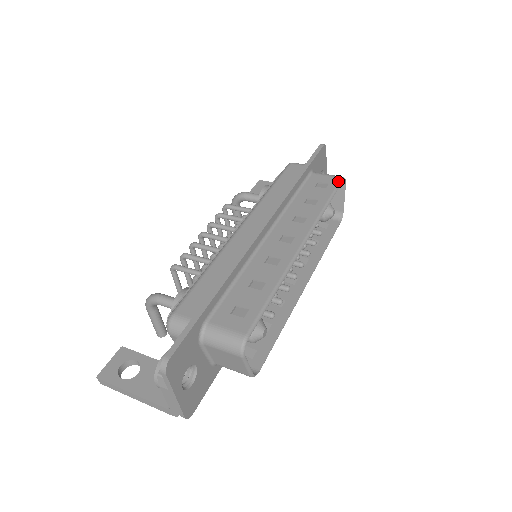
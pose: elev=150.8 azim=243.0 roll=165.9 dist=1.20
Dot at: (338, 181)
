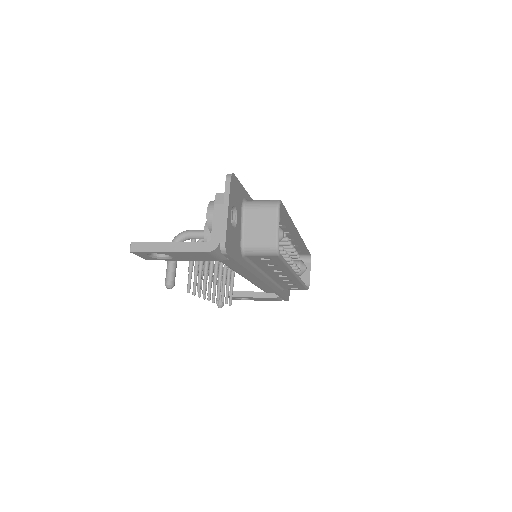
Dot at: occluded
